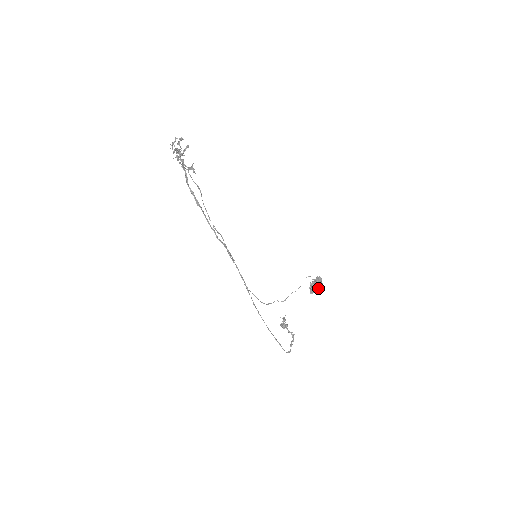
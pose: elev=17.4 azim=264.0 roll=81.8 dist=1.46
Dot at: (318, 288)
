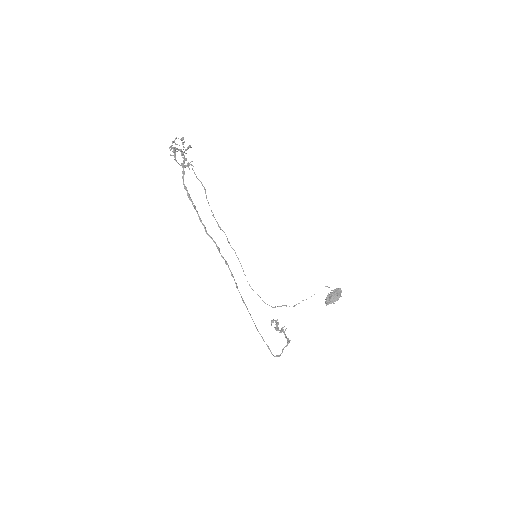
Dot at: (335, 300)
